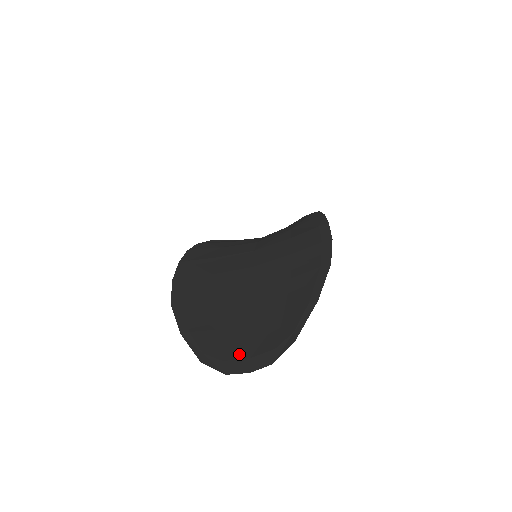
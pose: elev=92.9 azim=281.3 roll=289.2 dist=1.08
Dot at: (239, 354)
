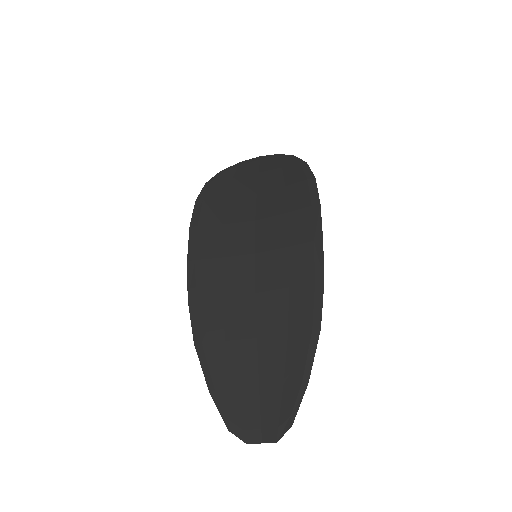
Dot at: (253, 424)
